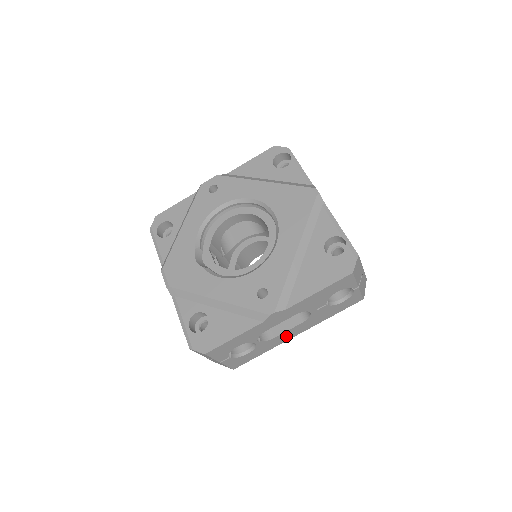
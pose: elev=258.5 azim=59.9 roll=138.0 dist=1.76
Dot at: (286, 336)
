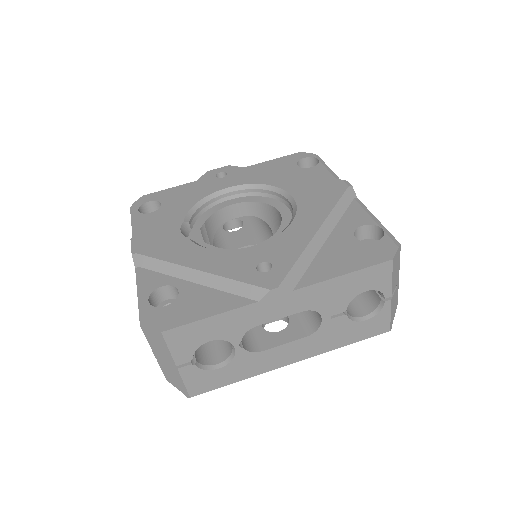
Dot at: (278, 357)
